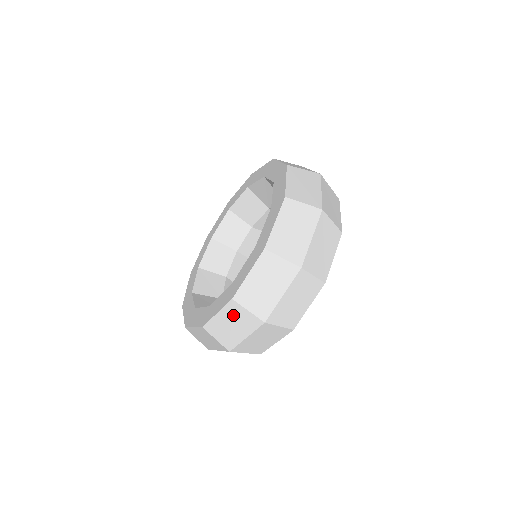
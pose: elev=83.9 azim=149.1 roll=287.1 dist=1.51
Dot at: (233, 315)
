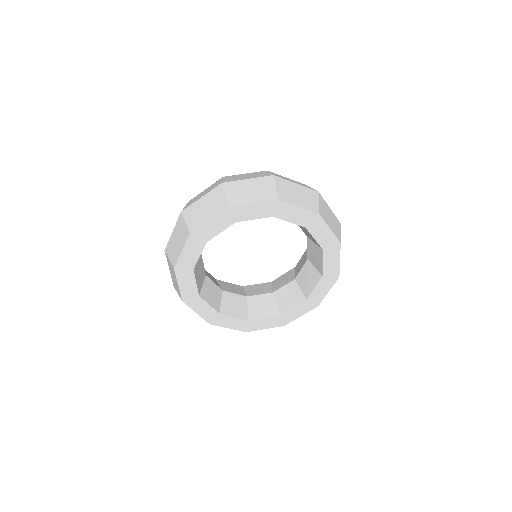
Dot at: (212, 186)
